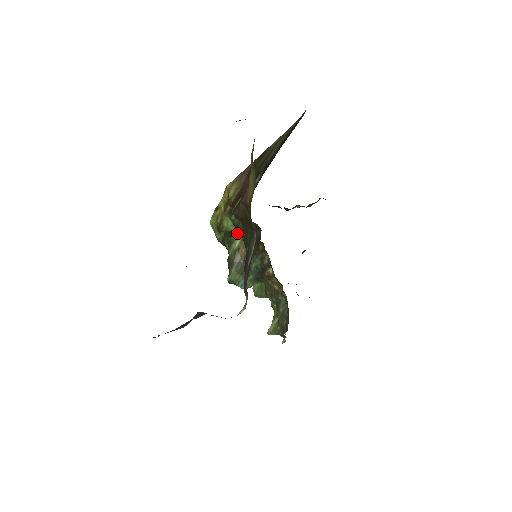
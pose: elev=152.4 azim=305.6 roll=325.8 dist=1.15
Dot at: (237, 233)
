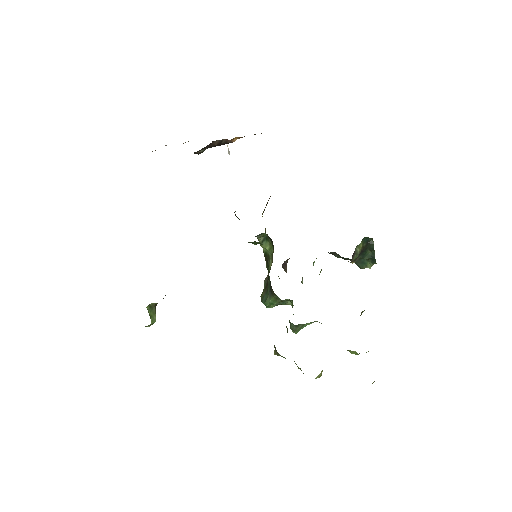
Dot at: (268, 253)
